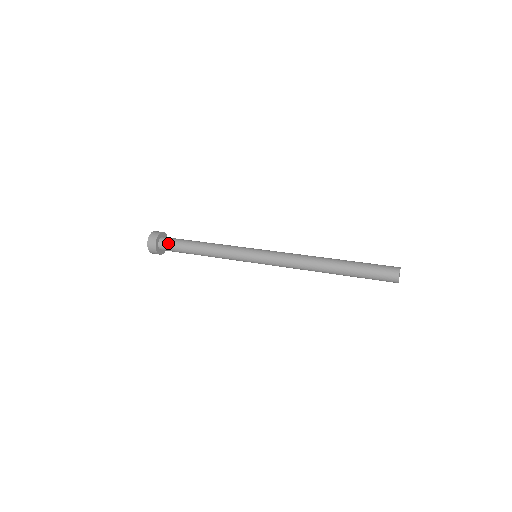
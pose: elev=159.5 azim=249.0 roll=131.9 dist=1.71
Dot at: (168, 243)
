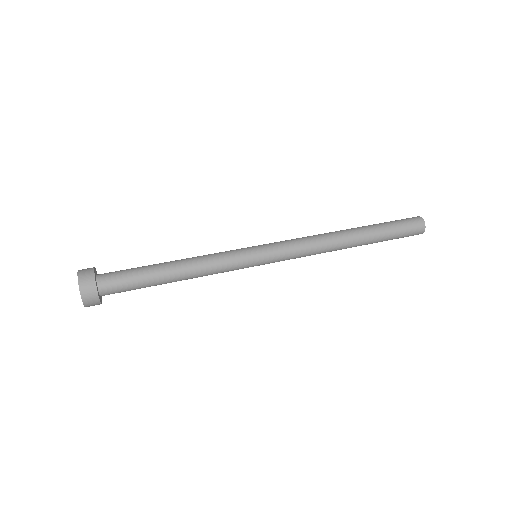
Dot at: (115, 274)
